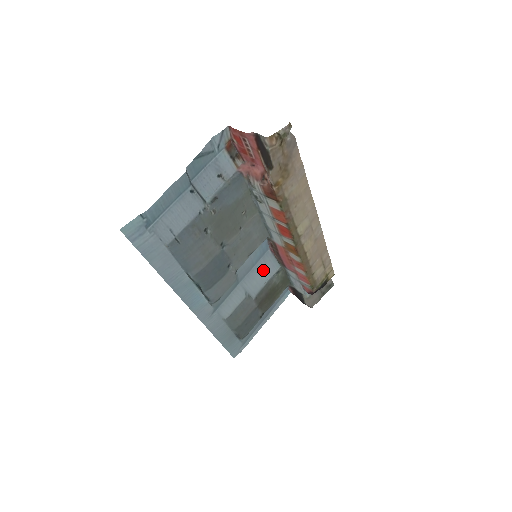
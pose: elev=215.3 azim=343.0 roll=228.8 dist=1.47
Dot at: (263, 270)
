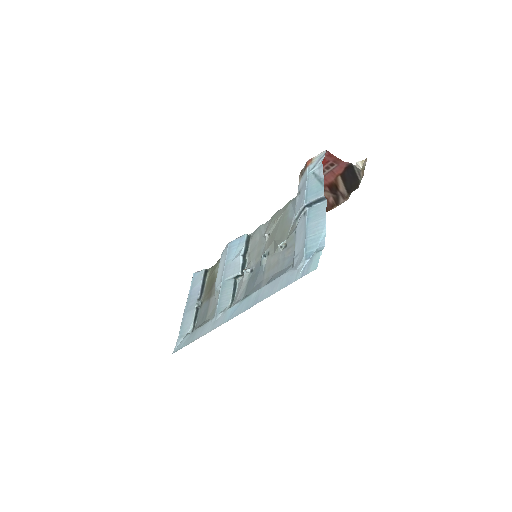
Dot at: (222, 263)
